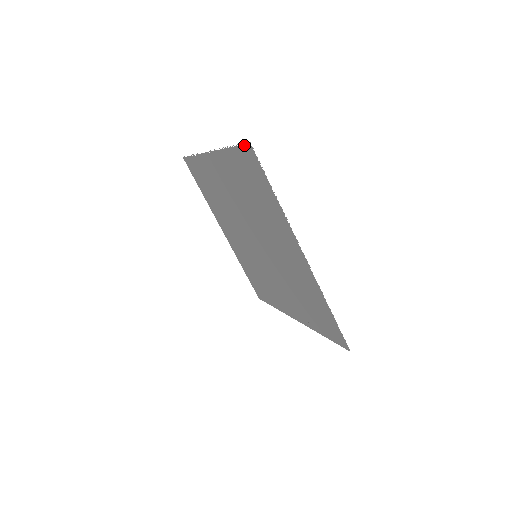
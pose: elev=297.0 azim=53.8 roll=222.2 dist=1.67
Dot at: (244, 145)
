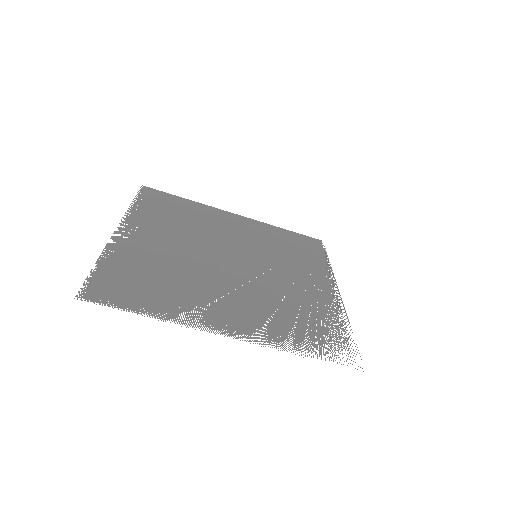
Dot at: occluded
